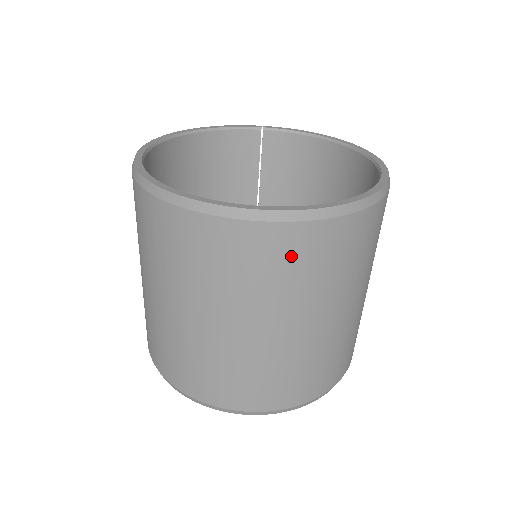
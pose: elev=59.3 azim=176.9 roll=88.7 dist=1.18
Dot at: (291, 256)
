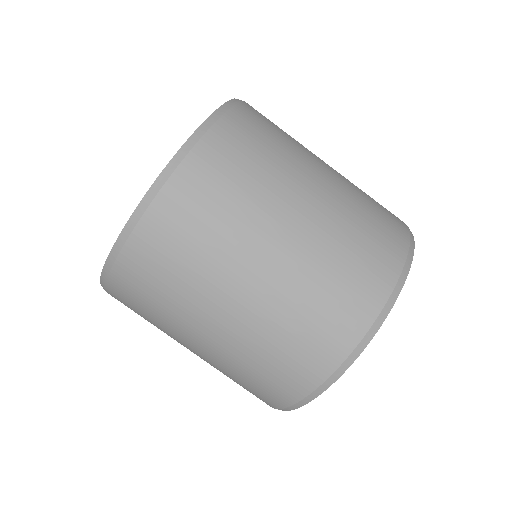
Dot at: (242, 145)
